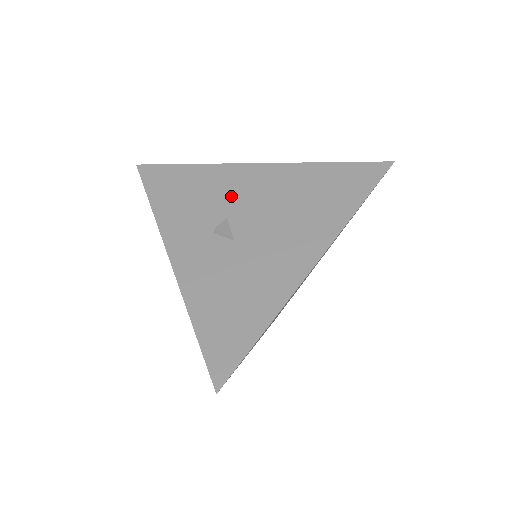
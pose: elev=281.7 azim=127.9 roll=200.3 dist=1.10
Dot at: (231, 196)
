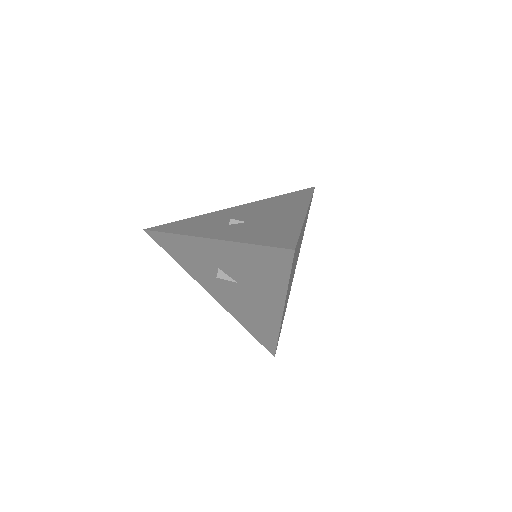
Dot at: (227, 216)
